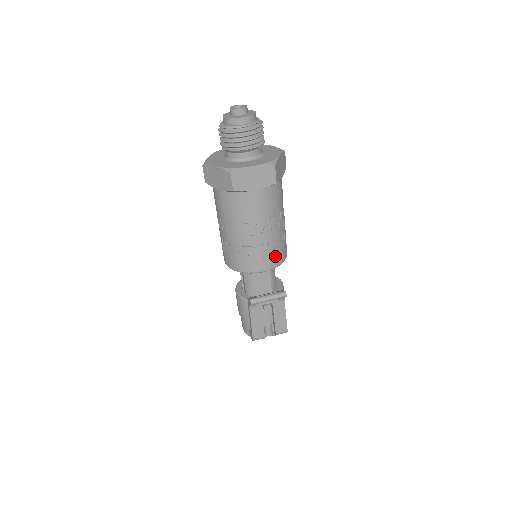
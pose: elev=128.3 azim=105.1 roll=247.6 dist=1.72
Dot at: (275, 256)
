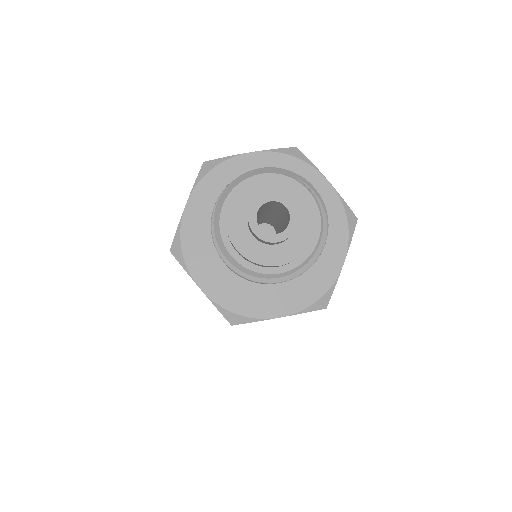
Dot at: occluded
